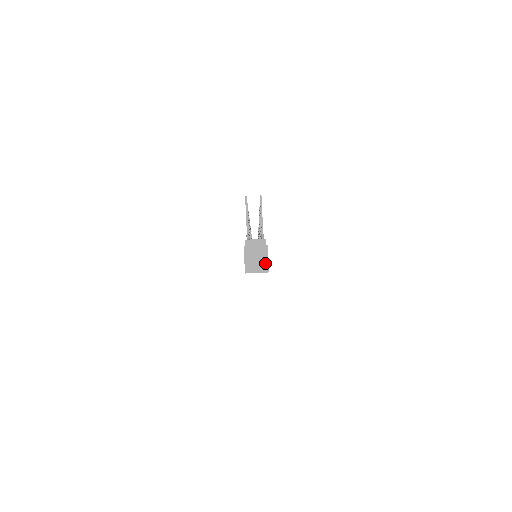
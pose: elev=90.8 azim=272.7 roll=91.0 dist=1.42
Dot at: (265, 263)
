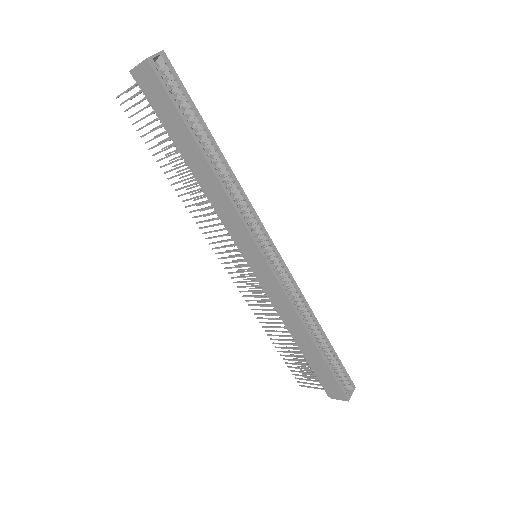
Dot at: occluded
